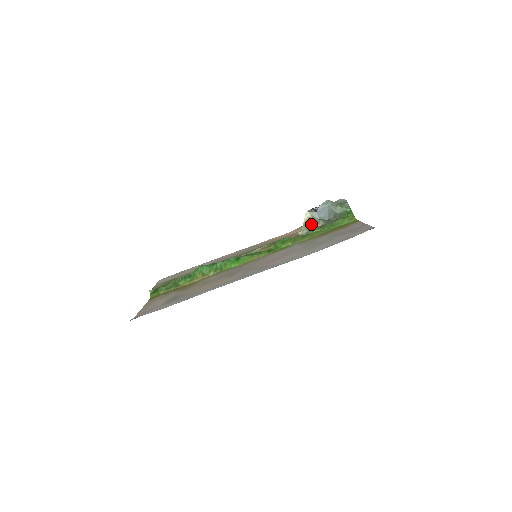
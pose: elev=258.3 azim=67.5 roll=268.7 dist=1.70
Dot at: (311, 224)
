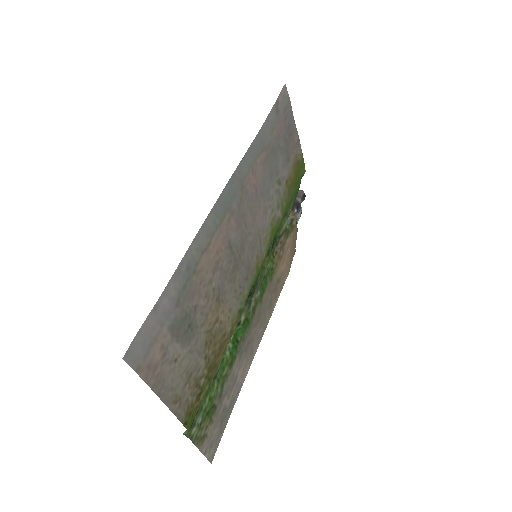
Dot at: occluded
